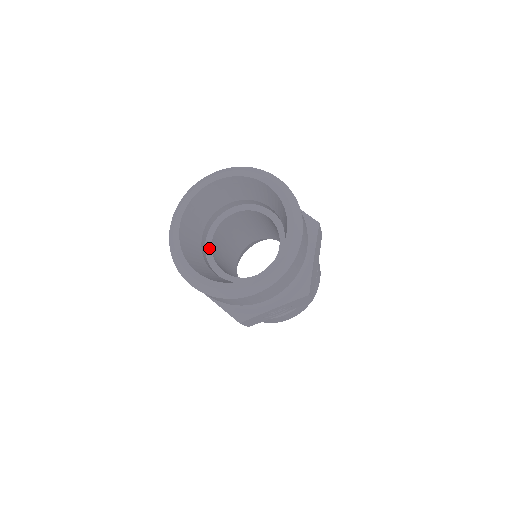
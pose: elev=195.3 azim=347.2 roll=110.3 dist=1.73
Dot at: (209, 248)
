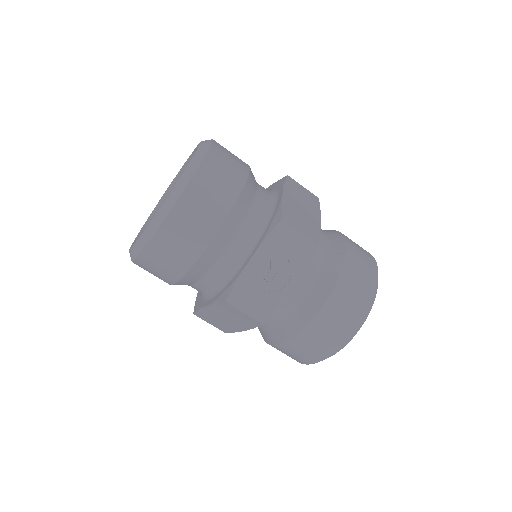
Dot at: occluded
